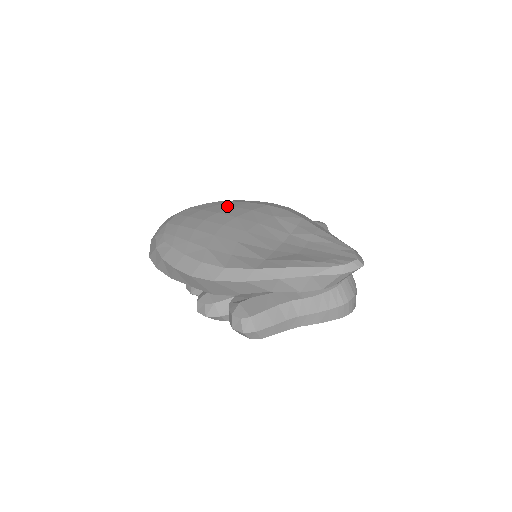
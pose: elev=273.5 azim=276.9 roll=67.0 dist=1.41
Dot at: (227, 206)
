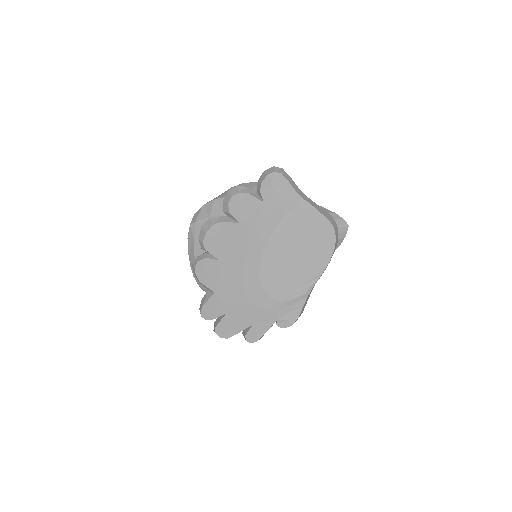
Dot at: occluded
